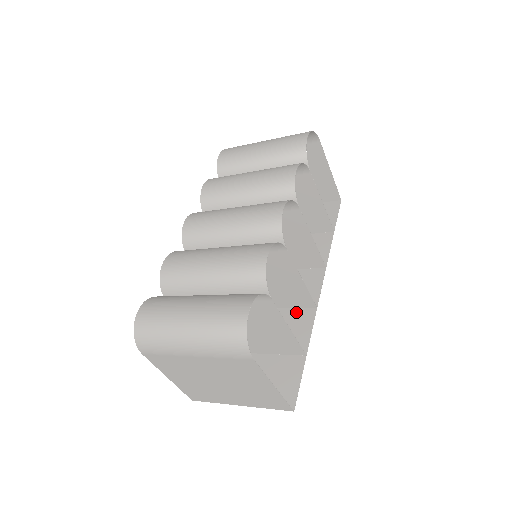
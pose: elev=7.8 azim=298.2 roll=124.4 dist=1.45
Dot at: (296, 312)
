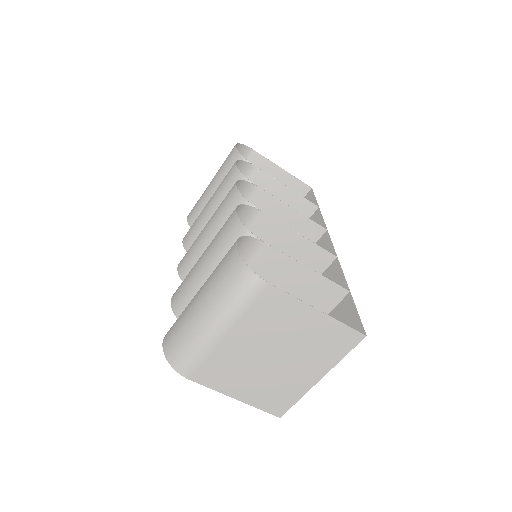
Dot at: occluded
